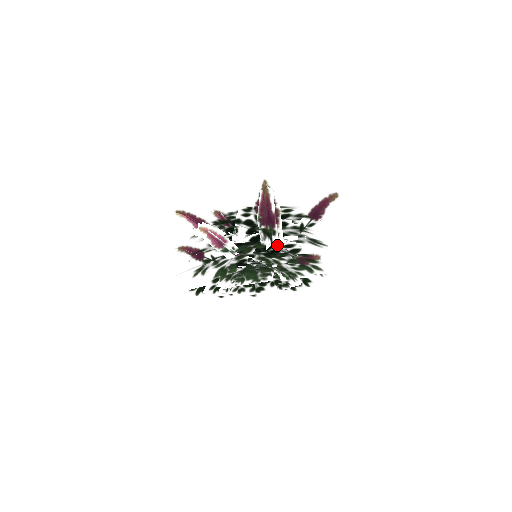
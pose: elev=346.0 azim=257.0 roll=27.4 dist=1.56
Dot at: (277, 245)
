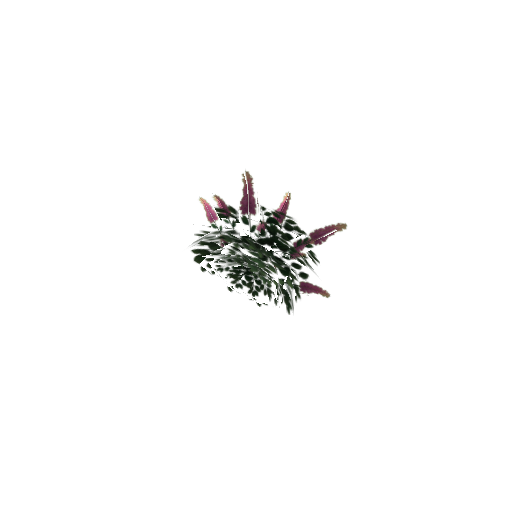
Dot at: occluded
